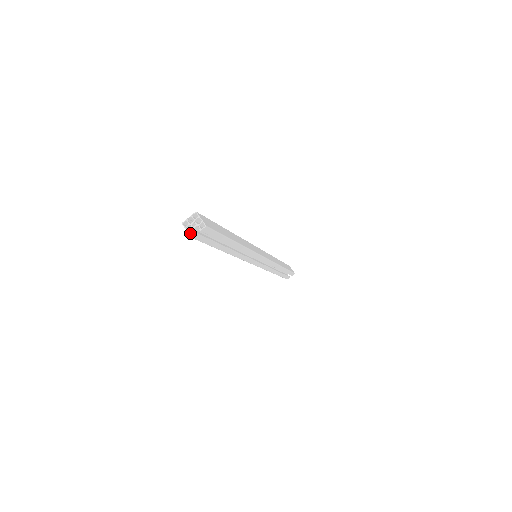
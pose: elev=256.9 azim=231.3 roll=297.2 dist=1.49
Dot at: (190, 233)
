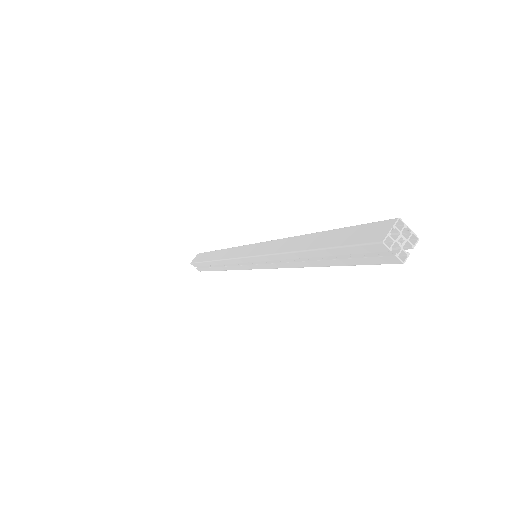
Dot at: (394, 256)
